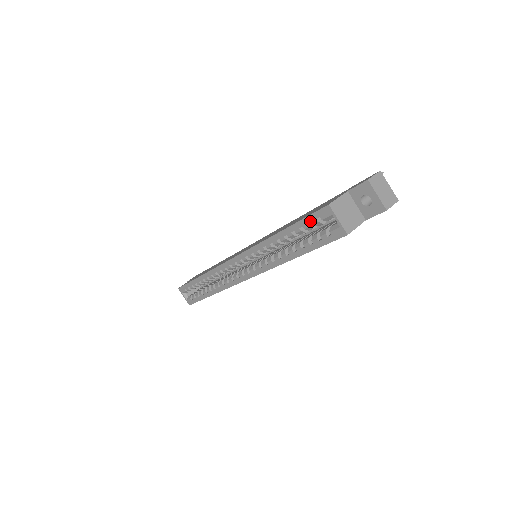
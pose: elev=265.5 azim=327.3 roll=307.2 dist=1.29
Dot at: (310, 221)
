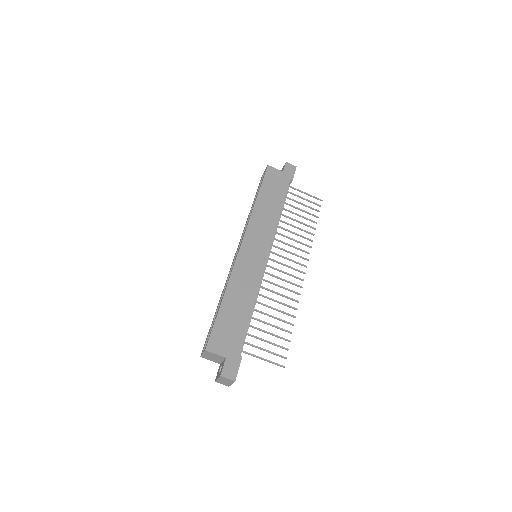
Dot at: (211, 331)
